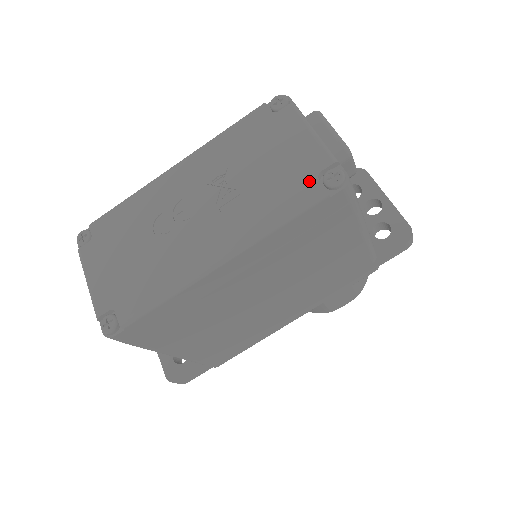
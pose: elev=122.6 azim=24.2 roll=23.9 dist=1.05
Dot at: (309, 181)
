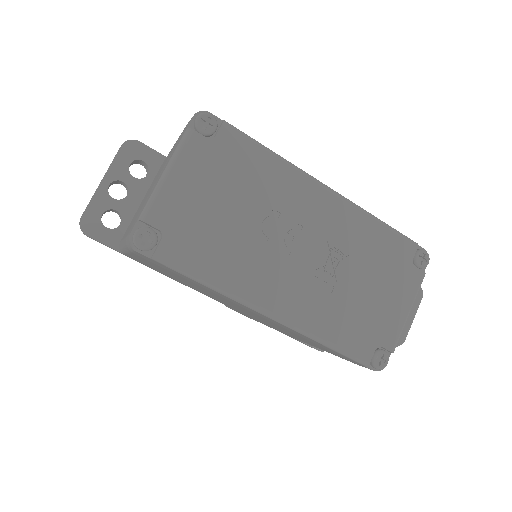
Dot at: (371, 343)
